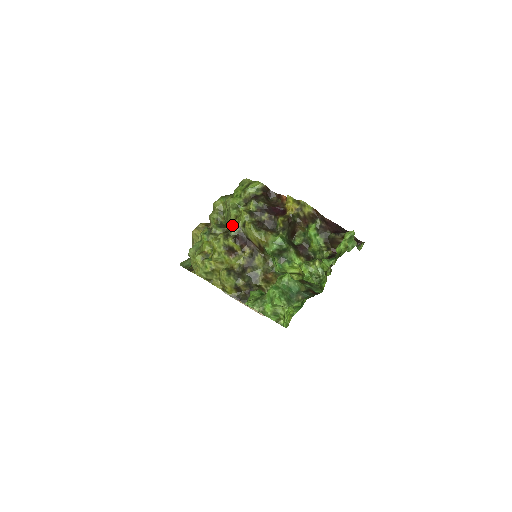
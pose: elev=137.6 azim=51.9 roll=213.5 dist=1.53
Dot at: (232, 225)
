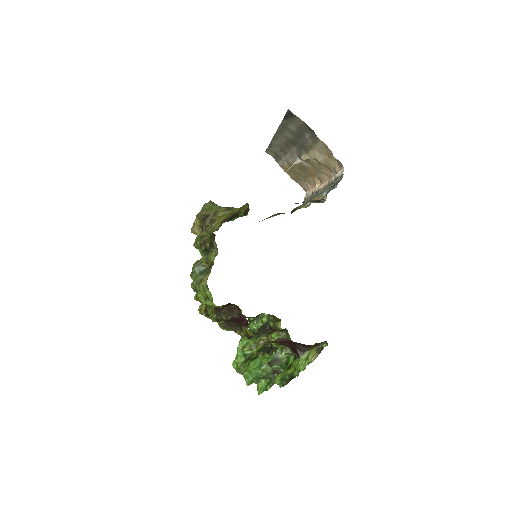
Dot at: (208, 311)
